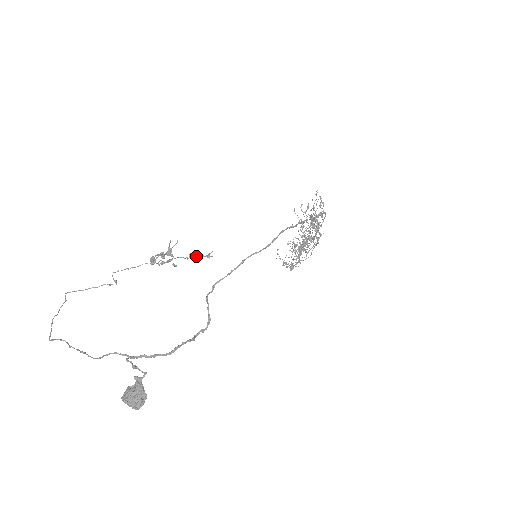
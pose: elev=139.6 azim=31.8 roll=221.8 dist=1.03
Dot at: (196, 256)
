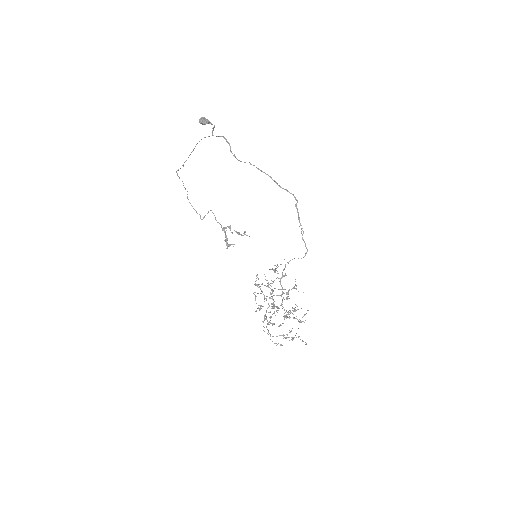
Dot at: (240, 234)
